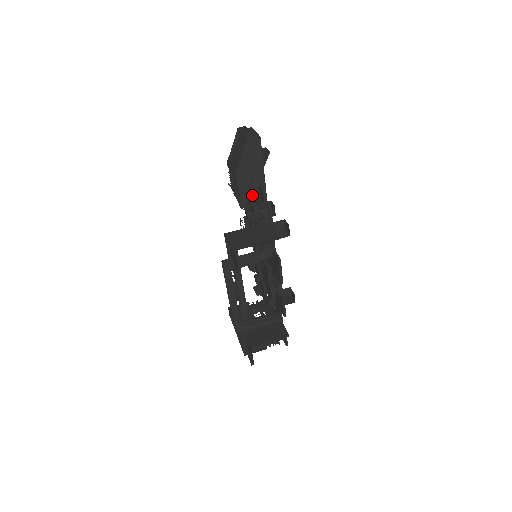
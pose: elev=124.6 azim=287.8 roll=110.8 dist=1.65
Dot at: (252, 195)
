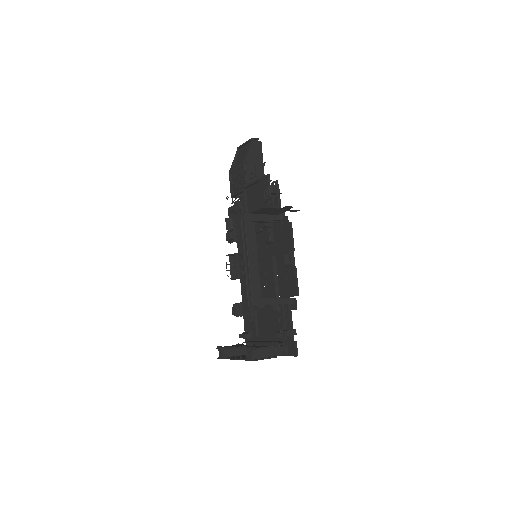
Dot at: occluded
